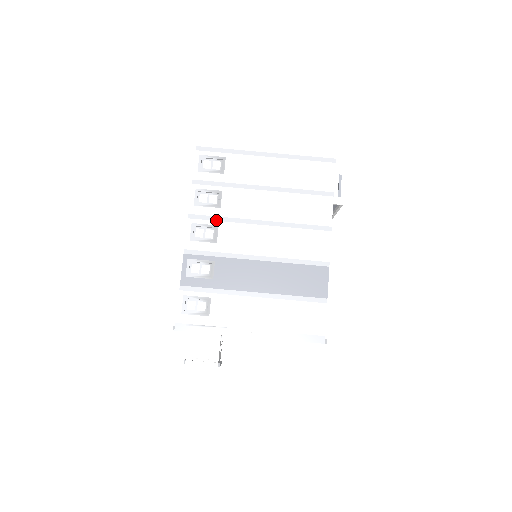
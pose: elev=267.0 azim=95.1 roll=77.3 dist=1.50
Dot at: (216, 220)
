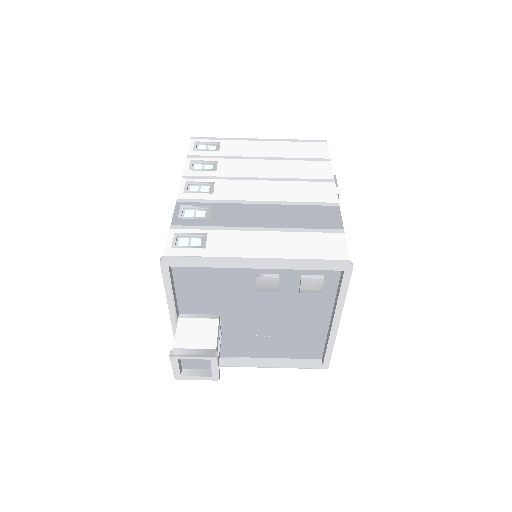
Dot at: (212, 179)
